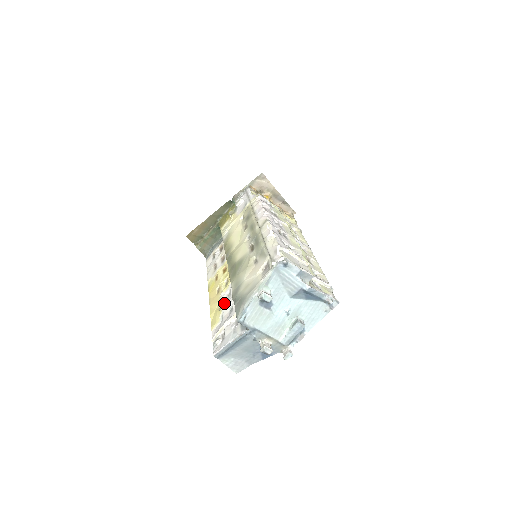
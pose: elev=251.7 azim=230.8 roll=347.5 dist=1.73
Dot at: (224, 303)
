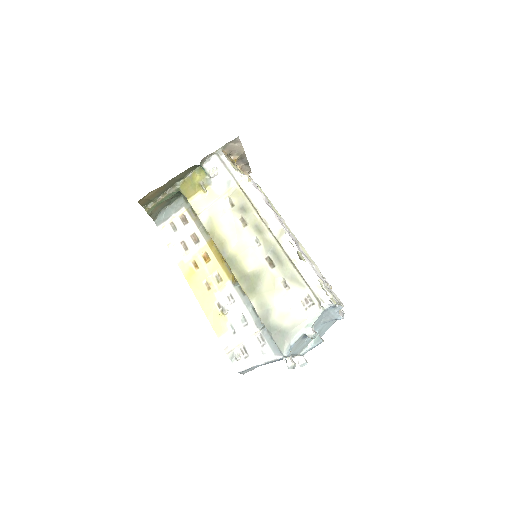
Dot at: (230, 310)
